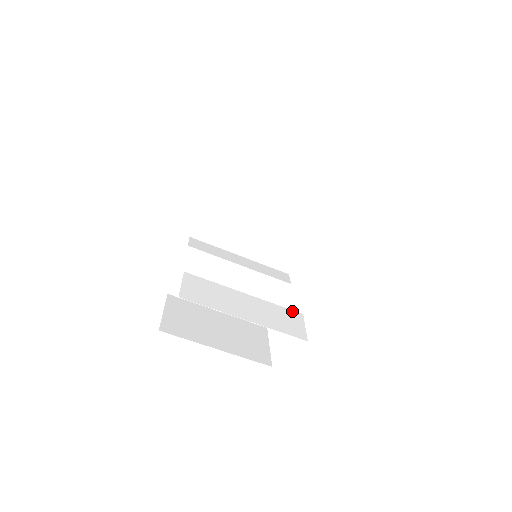
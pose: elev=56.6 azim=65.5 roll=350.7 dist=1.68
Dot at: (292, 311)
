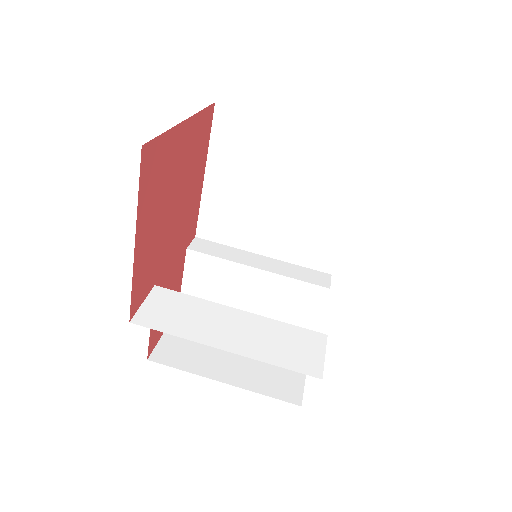
Dot at: (309, 331)
